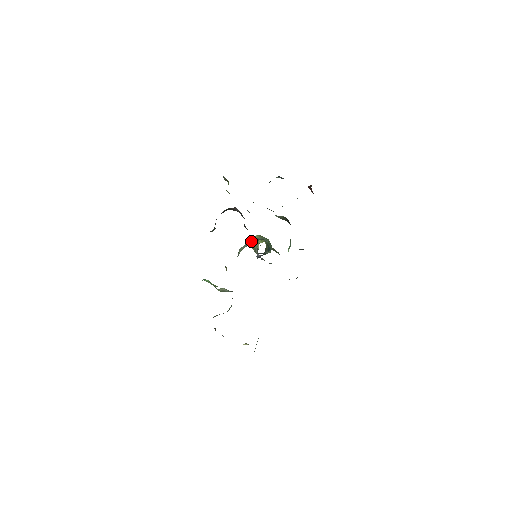
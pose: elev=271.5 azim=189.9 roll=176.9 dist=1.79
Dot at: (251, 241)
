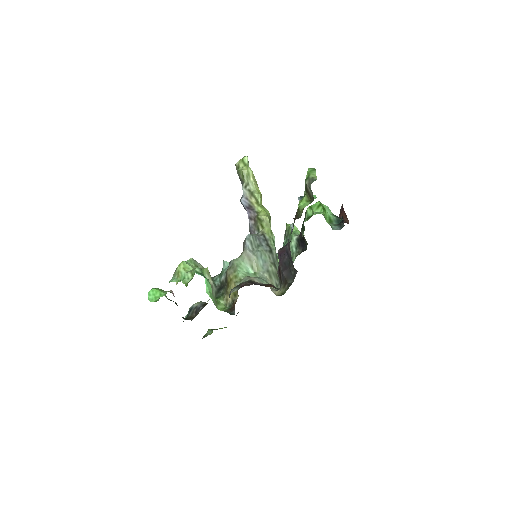
Dot at: (272, 272)
